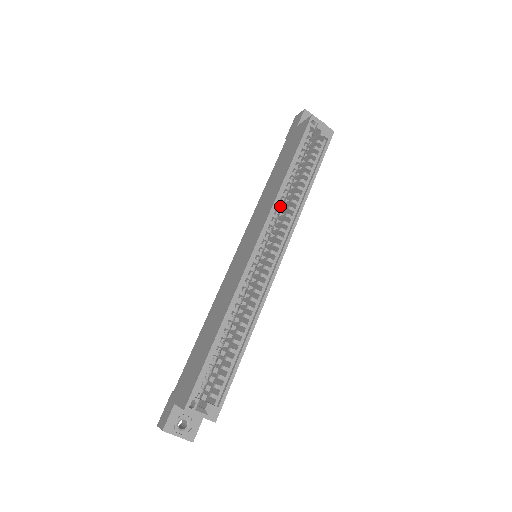
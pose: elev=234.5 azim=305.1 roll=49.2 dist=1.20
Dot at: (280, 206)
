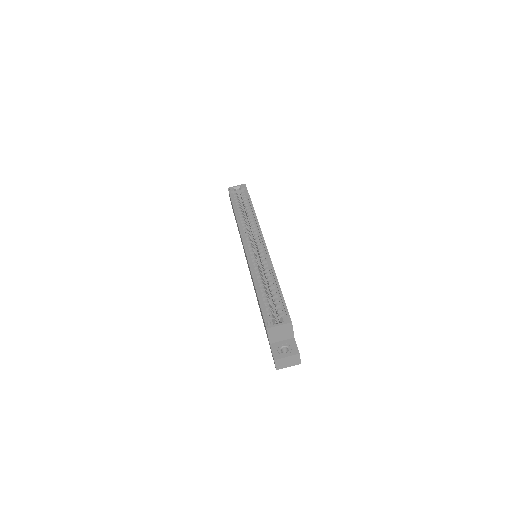
Dot at: (244, 226)
